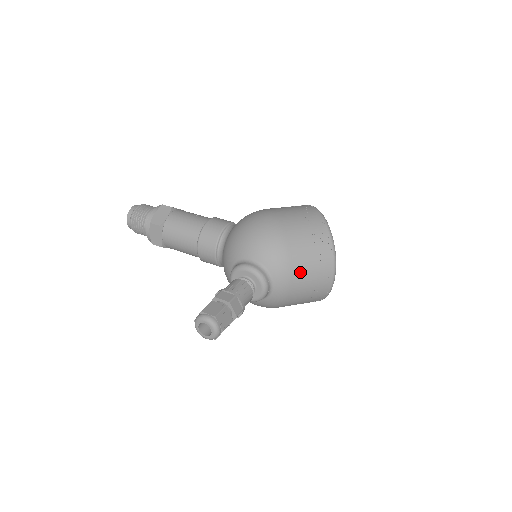
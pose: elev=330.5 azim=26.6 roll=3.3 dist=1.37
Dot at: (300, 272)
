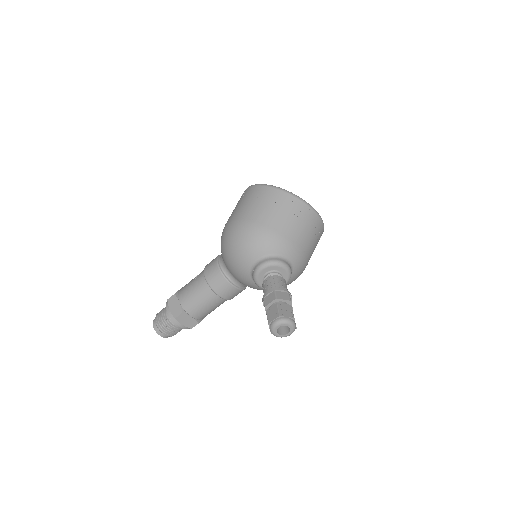
Dot at: (291, 231)
